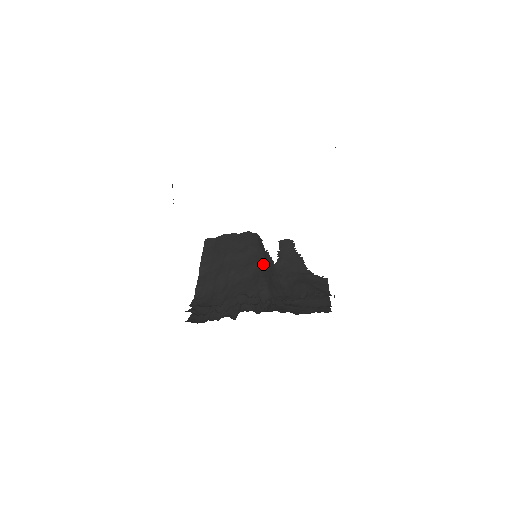
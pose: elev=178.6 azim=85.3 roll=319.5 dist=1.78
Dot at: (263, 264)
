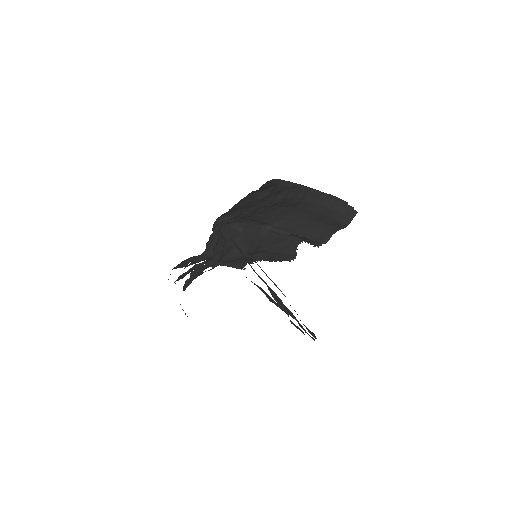
Dot at: occluded
